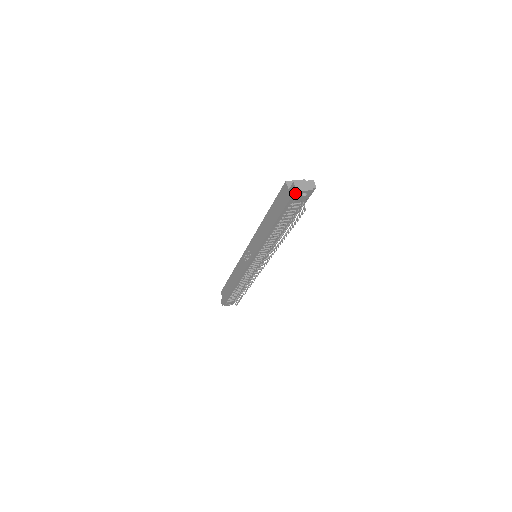
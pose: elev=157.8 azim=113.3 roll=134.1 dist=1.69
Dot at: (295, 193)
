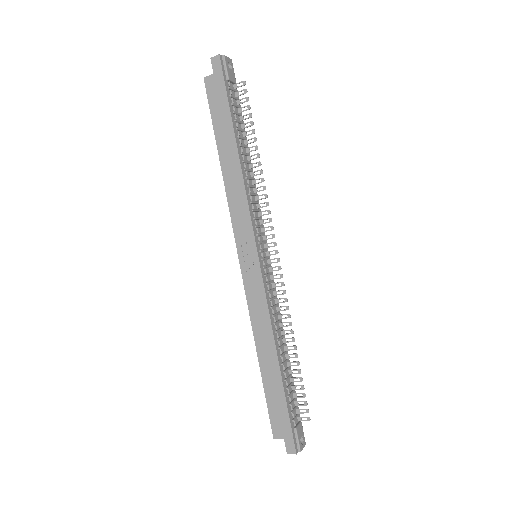
Dot at: (221, 63)
